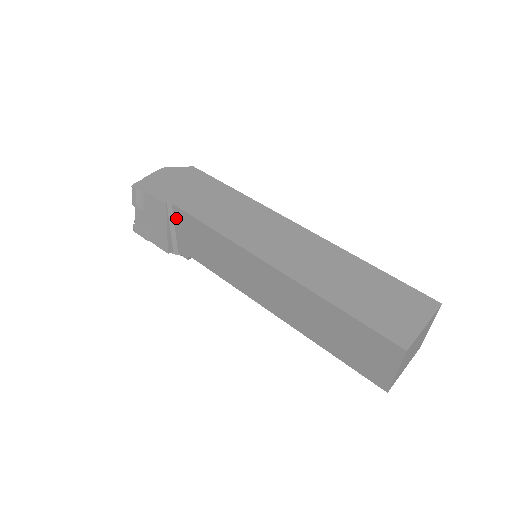
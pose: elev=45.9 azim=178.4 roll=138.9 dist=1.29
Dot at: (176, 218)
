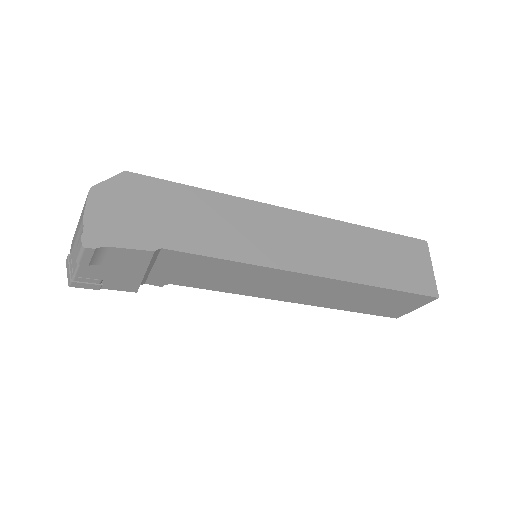
Dot at: (162, 259)
